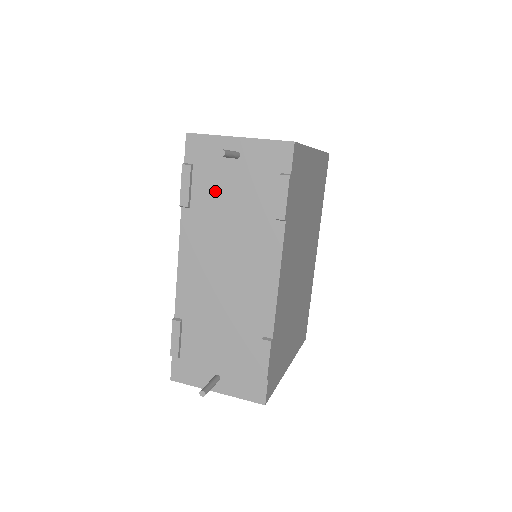
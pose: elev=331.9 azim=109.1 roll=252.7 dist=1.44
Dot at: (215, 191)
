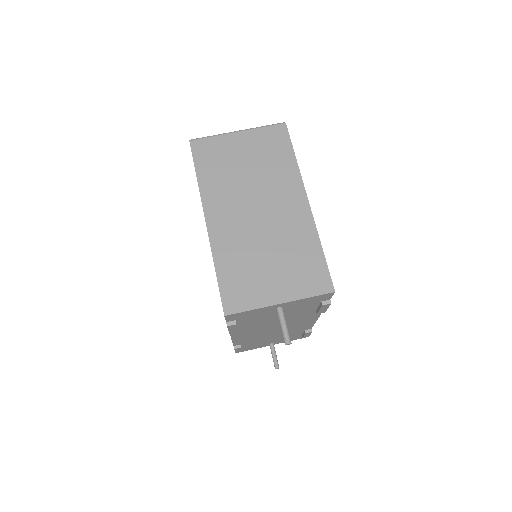
Dot at: (260, 320)
